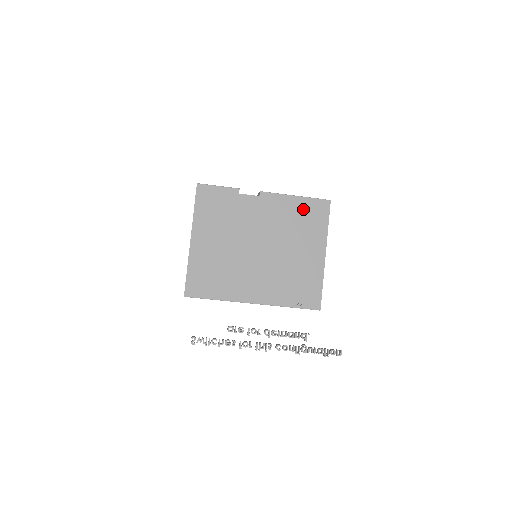
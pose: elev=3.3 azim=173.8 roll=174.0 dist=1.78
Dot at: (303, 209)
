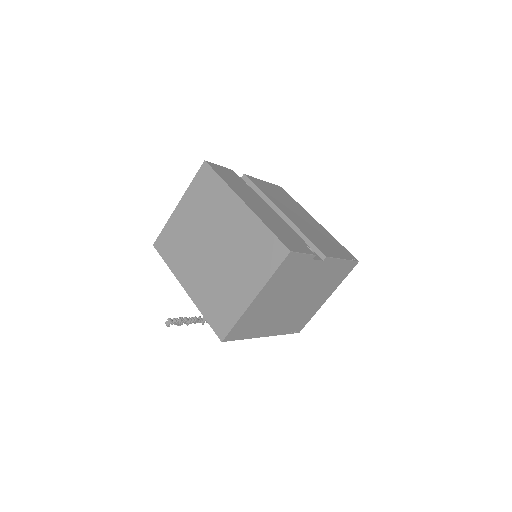
Dot at: (340, 269)
